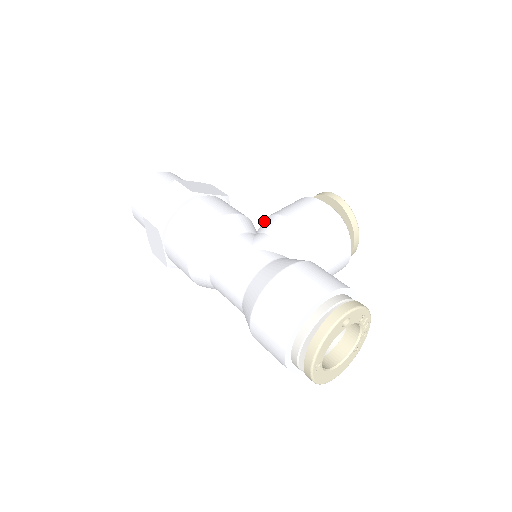
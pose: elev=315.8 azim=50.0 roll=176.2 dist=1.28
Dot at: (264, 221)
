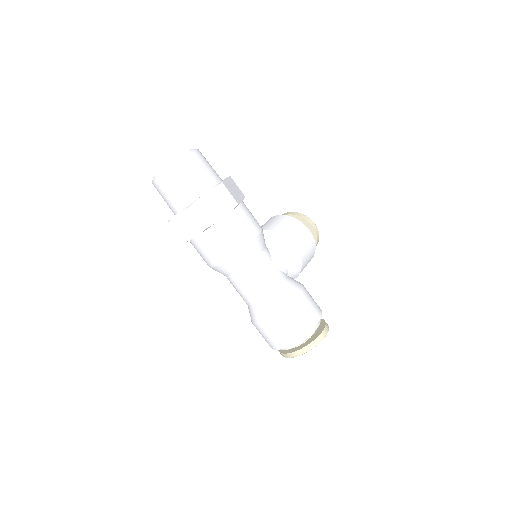
Dot at: (272, 235)
